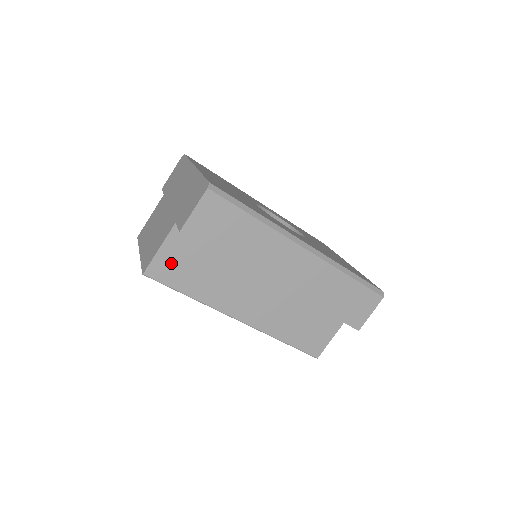
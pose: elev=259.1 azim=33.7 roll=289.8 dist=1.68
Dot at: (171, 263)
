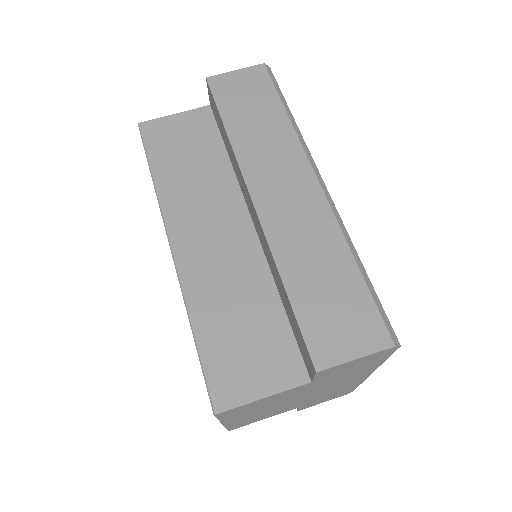
Dot at: (171, 132)
